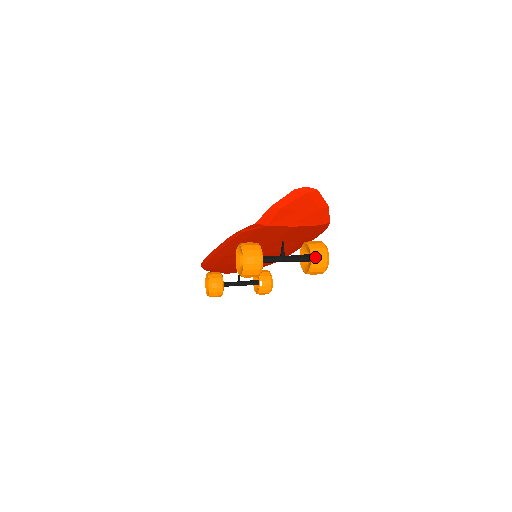
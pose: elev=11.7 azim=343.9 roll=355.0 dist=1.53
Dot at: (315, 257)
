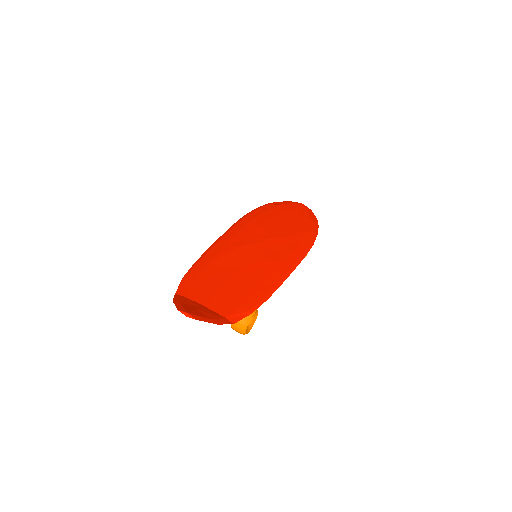
Dot at: (233, 326)
